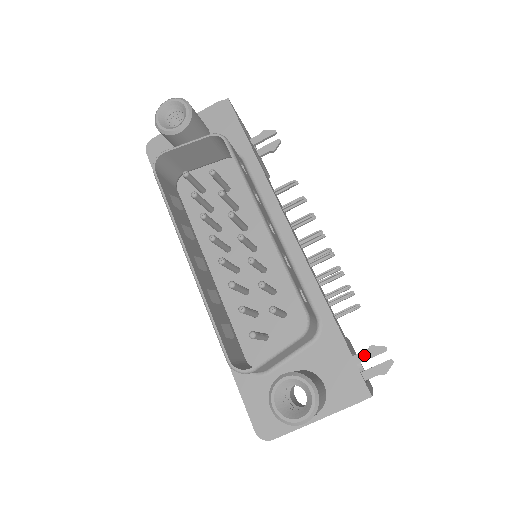
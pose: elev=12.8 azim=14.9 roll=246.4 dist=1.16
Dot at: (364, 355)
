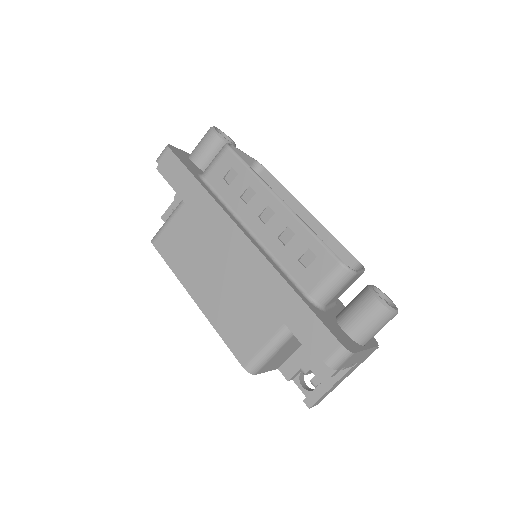
Dot at: occluded
